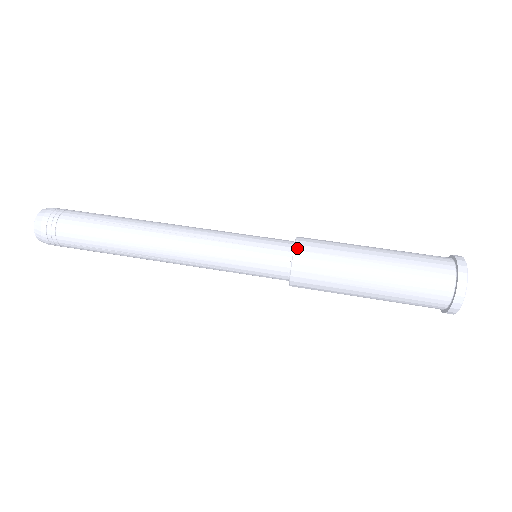
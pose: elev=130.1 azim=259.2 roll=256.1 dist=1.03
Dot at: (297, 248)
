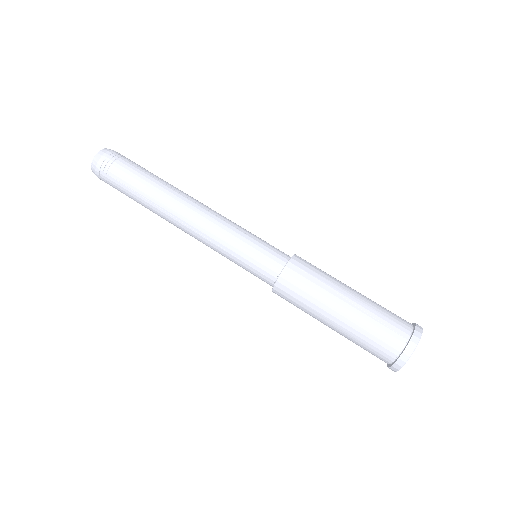
Dot at: (294, 258)
